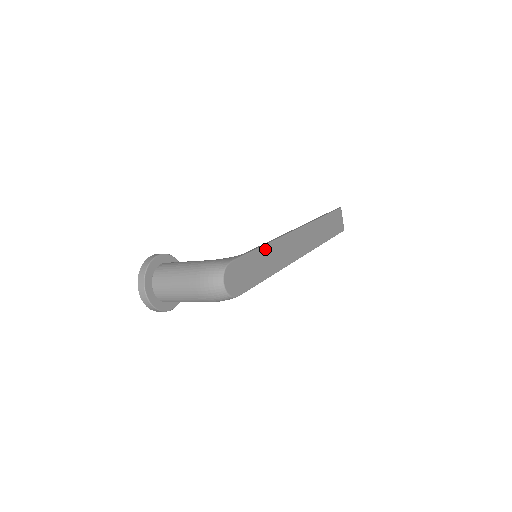
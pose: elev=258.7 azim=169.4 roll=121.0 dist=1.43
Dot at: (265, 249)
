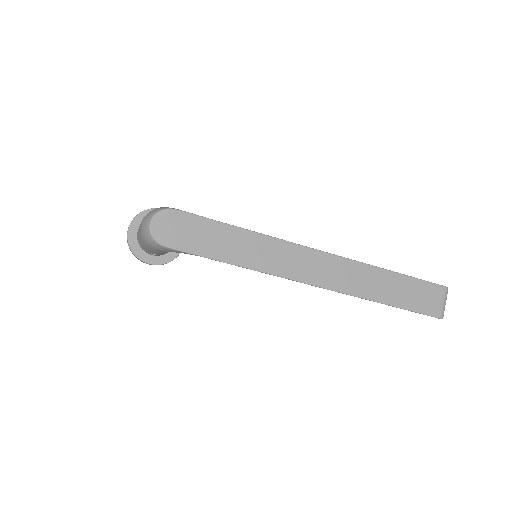
Dot at: (242, 233)
